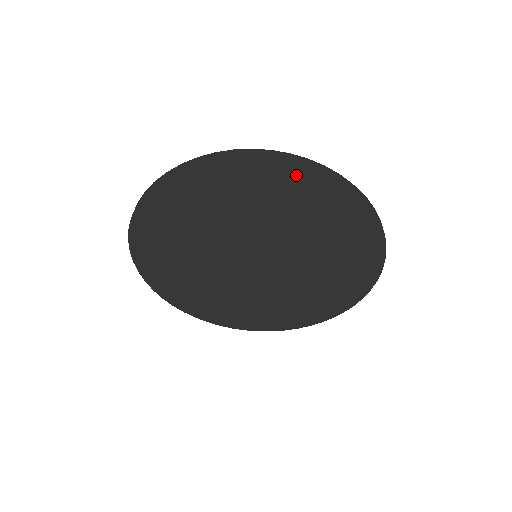
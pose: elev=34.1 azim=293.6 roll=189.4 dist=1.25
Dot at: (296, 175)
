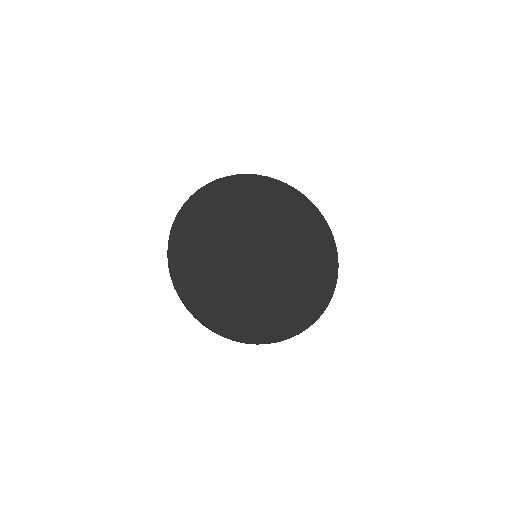
Dot at: (324, 234)
